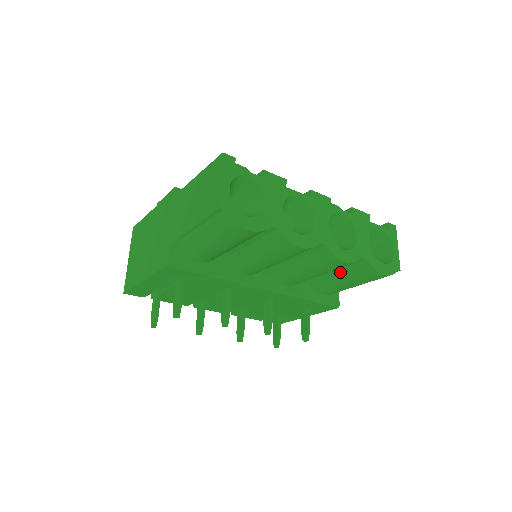
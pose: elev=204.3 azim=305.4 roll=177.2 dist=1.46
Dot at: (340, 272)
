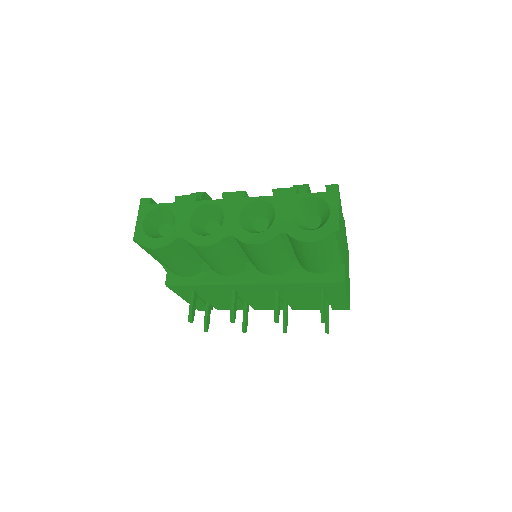
Dot at: (295, 250)
